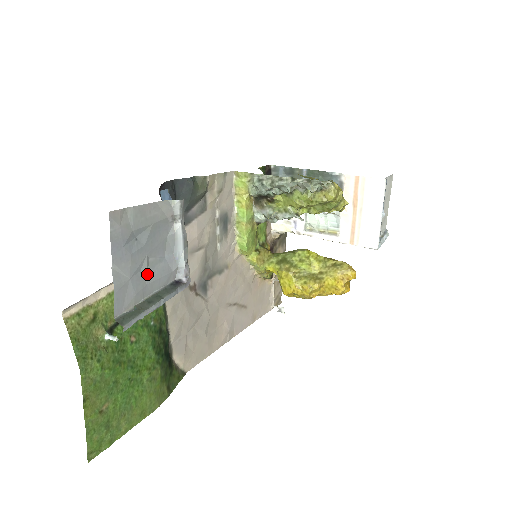
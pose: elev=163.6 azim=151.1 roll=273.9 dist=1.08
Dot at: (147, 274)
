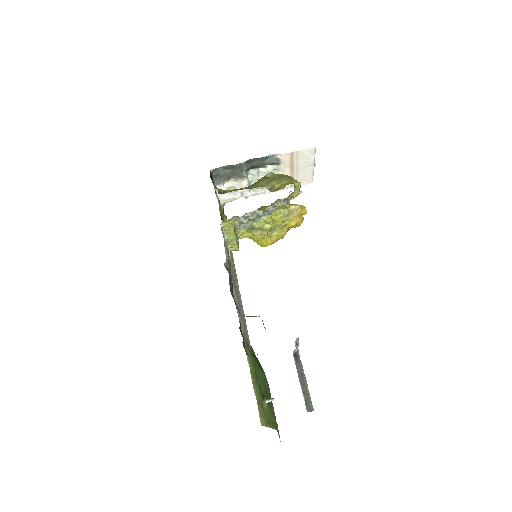
Dot at: occluded
